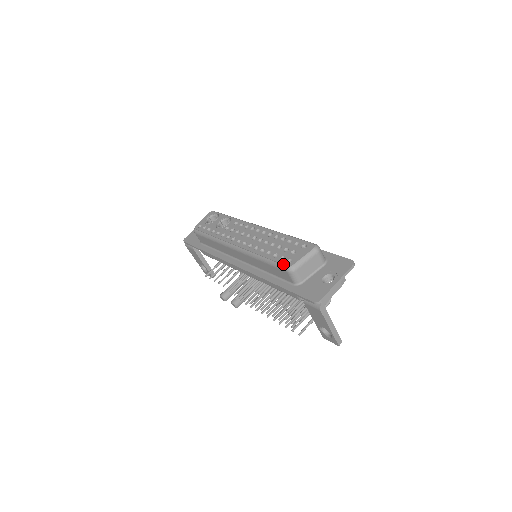
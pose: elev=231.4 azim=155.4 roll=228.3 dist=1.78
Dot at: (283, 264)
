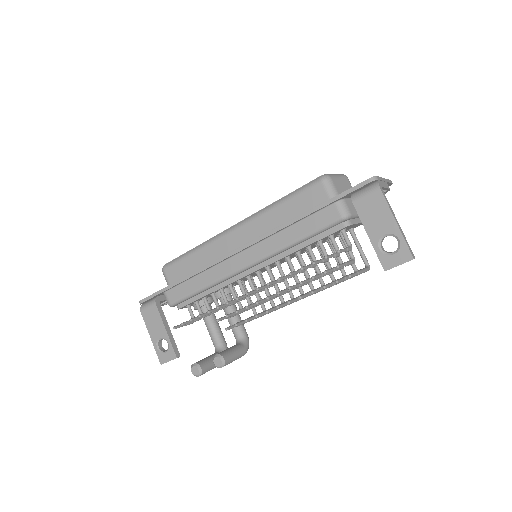
Dot at: (313, 180)
